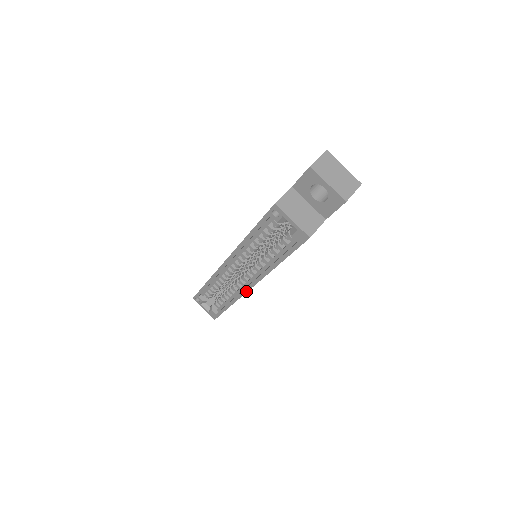
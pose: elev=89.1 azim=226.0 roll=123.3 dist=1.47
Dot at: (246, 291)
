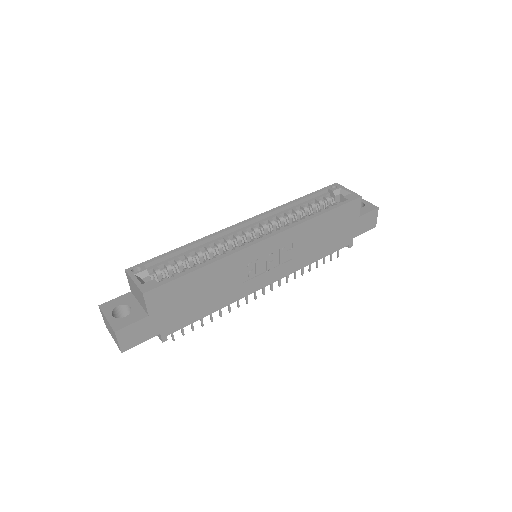
Dot at: (255, 243)
